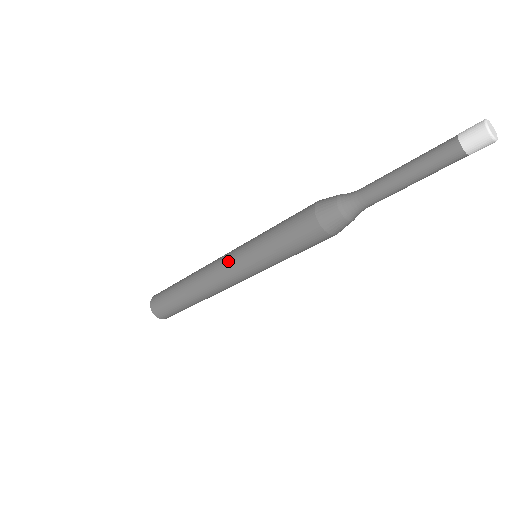
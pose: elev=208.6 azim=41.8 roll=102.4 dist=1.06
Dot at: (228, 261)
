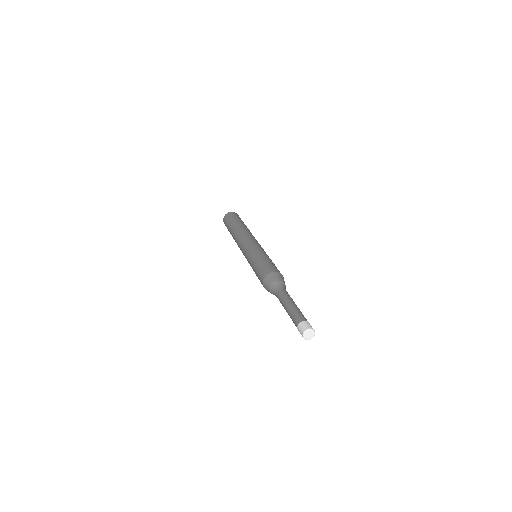
Dot at: (243, 252)
